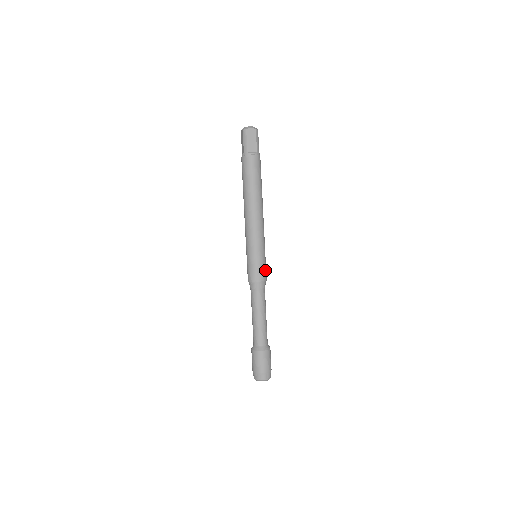
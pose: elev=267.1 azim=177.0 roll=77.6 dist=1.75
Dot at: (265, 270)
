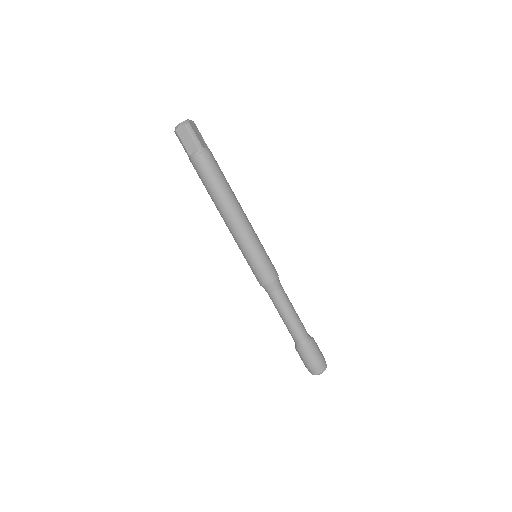
Dot at: occluded
